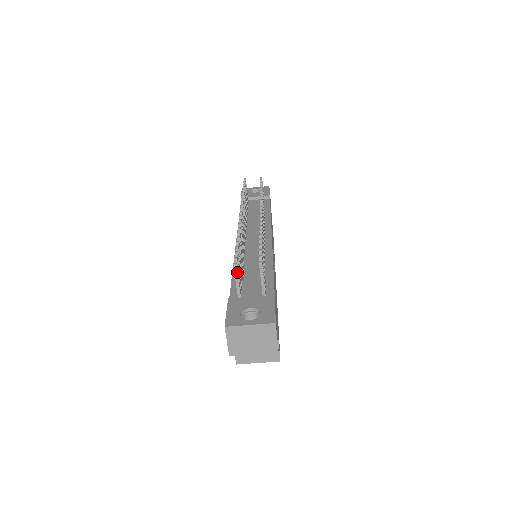
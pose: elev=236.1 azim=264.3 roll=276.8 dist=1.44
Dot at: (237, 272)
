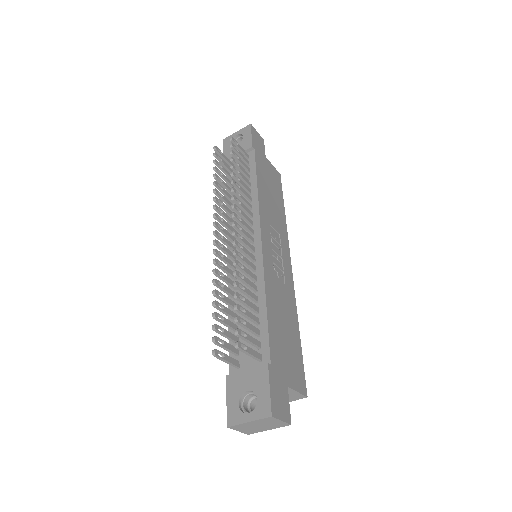
Dot at: (220, 357)
